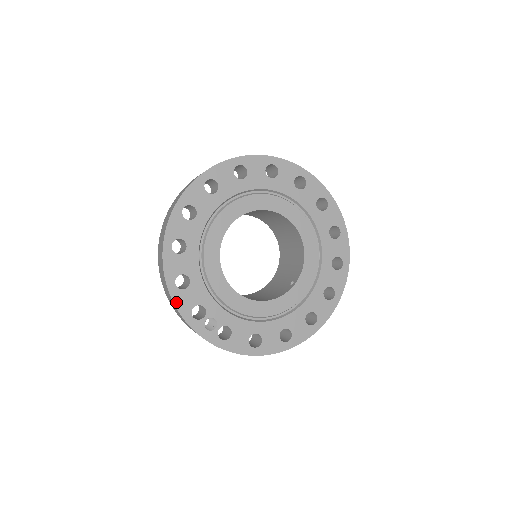
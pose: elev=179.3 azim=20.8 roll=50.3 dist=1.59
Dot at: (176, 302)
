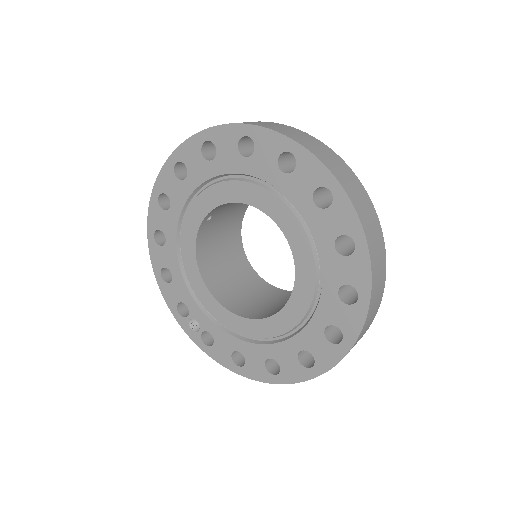
Dot at: (164, 294)
